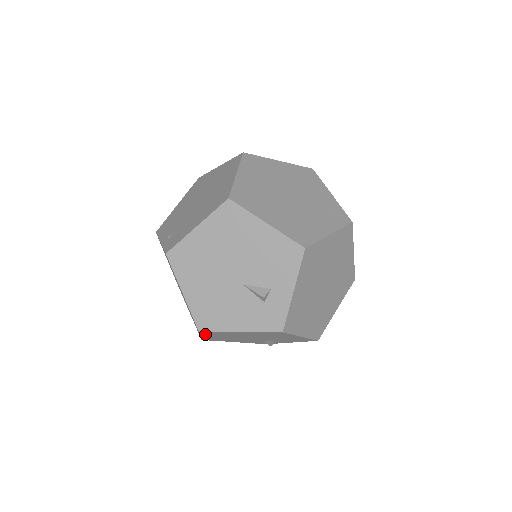
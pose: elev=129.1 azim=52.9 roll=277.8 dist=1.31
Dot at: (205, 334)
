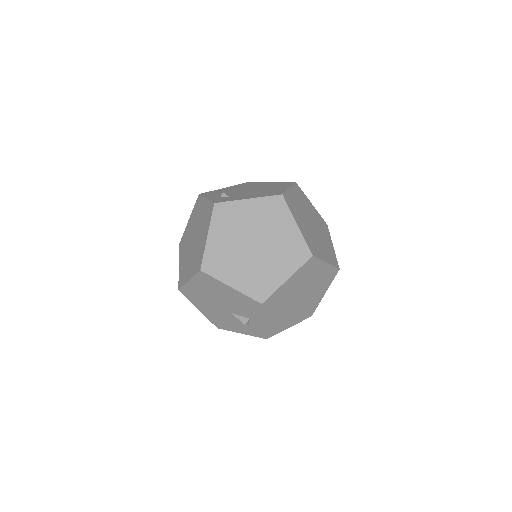
Dot at: occluded
